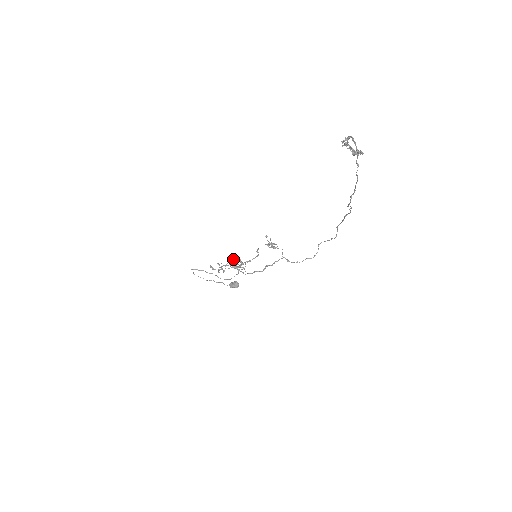
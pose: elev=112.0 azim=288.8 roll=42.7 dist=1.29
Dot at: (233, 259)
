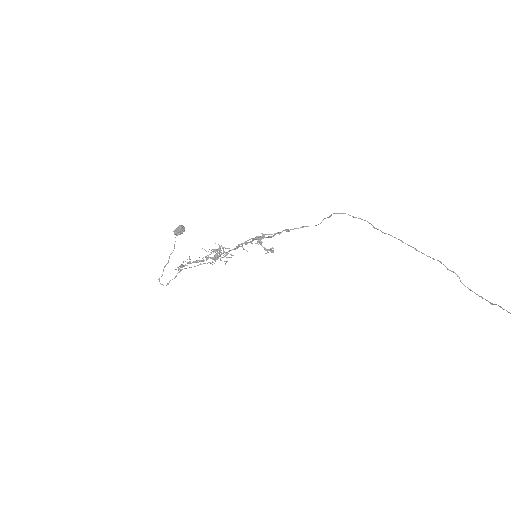
Dot at: occluded
